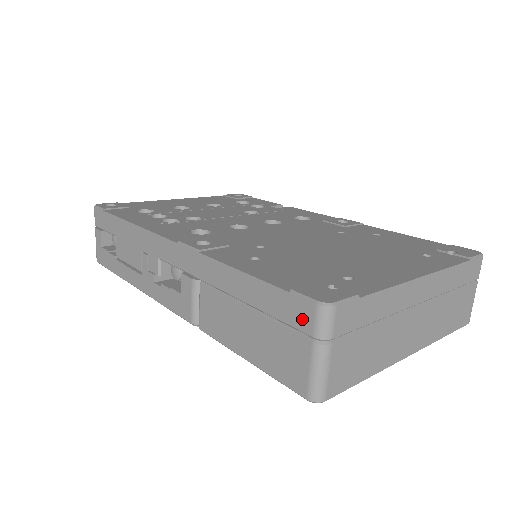
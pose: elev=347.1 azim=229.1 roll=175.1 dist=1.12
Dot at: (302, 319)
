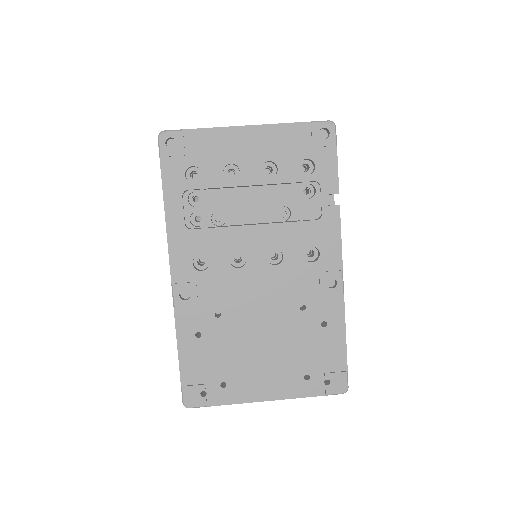
Dot at: occluded
